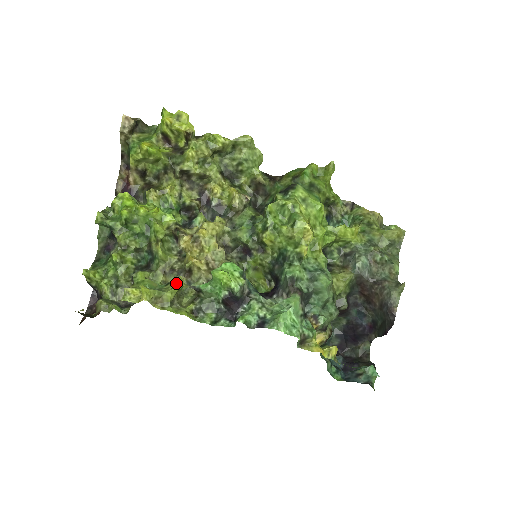
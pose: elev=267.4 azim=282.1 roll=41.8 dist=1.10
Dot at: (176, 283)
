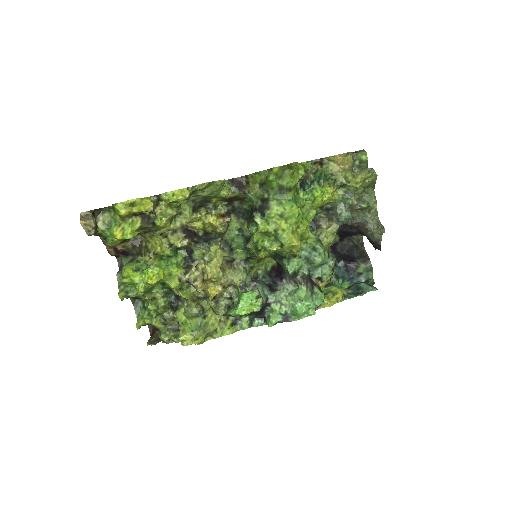
Dot at: (211, 317)
